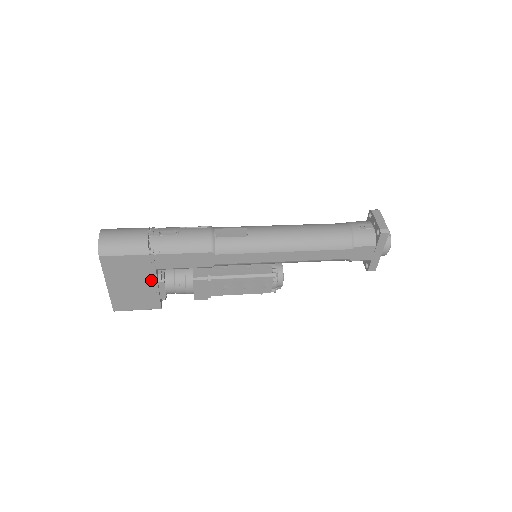
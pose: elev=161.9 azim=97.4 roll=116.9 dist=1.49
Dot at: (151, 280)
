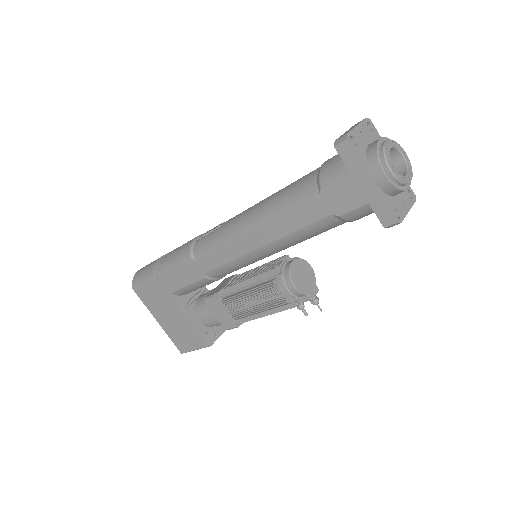
Dot at: (177, 308)
